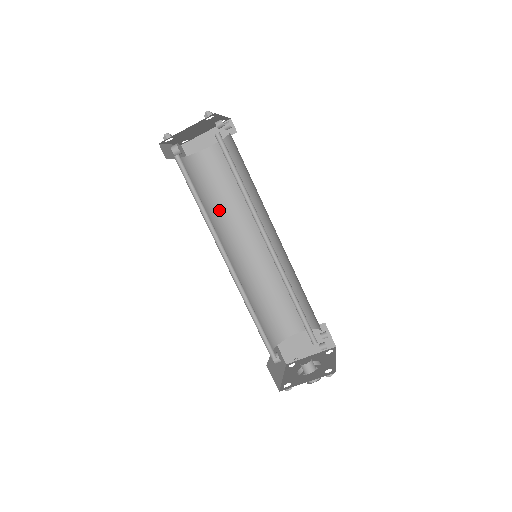
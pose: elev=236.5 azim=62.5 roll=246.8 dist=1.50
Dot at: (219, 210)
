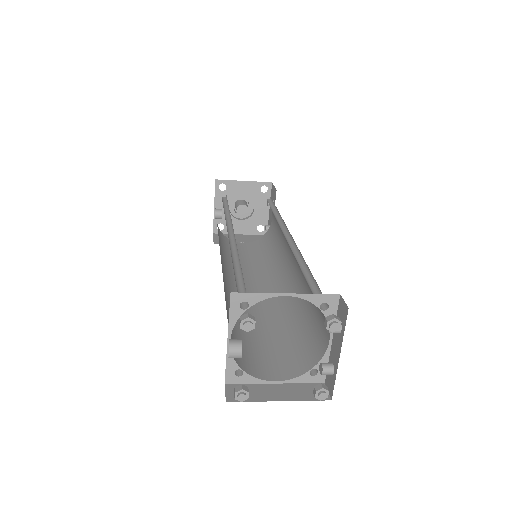
Dot at: (238, 261)
